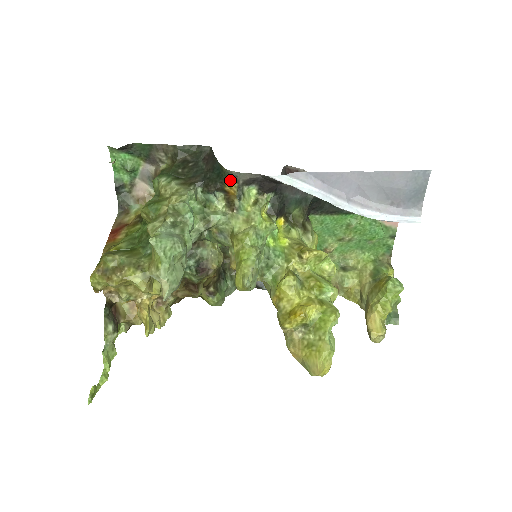
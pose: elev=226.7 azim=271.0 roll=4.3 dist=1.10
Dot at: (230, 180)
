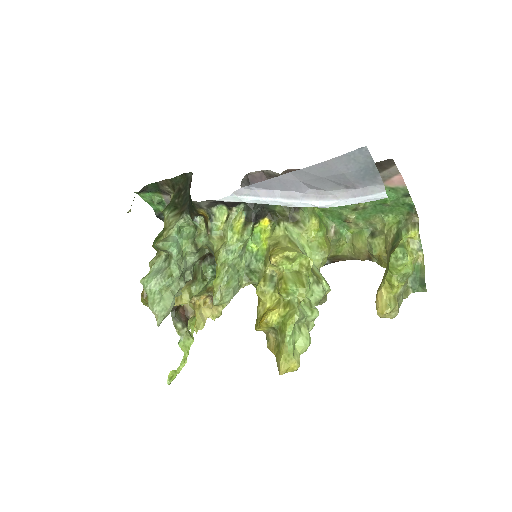
Dot at: (197, 208)
